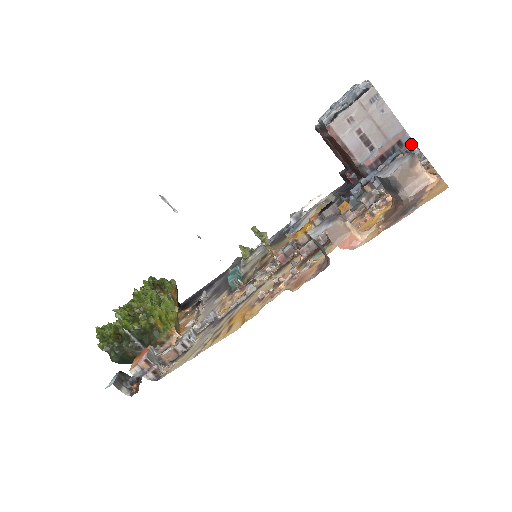
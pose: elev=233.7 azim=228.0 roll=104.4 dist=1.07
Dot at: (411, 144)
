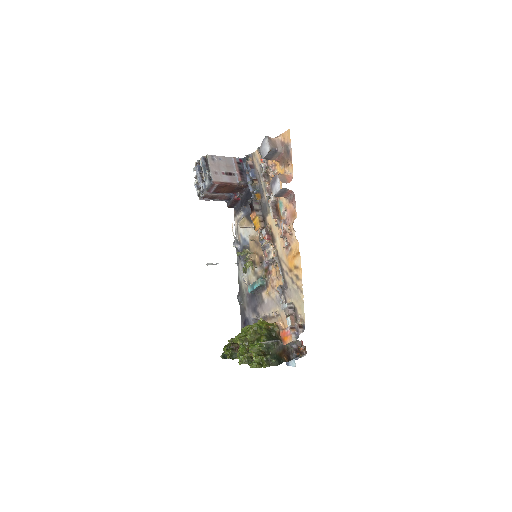
Dot at: (241, 160)
